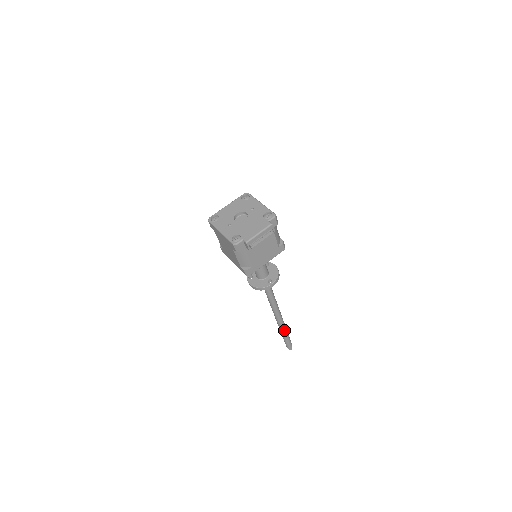
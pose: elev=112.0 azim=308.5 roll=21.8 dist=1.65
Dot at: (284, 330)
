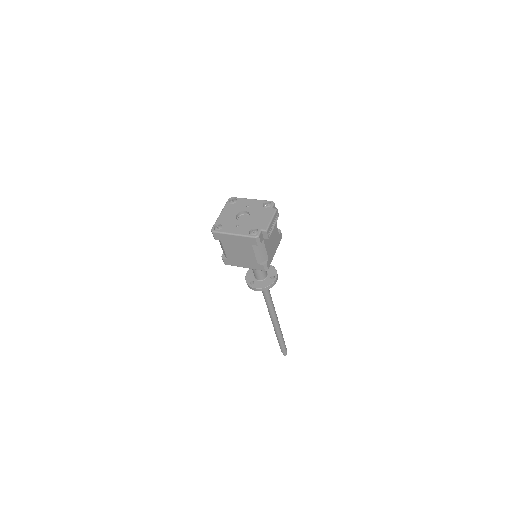
Dot at: (281, 333)
